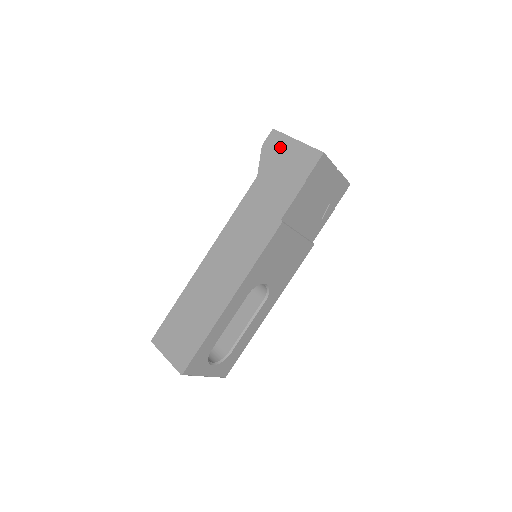
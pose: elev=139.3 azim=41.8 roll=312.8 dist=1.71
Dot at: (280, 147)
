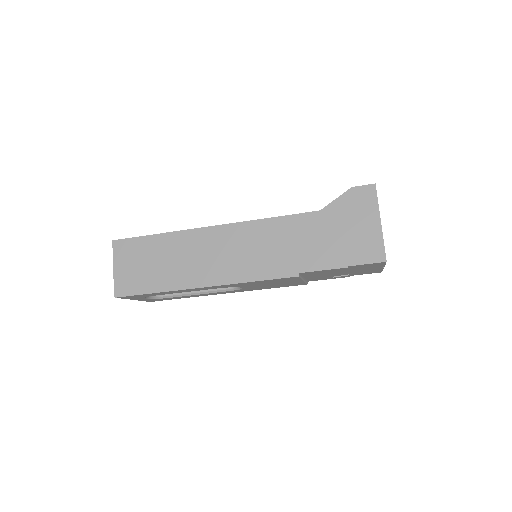
Dot at: (363, 209)
